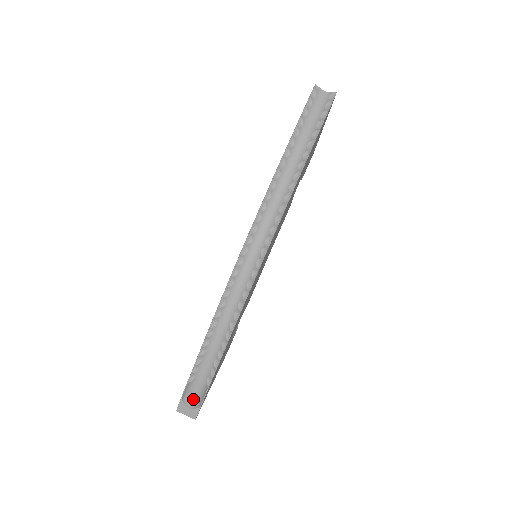
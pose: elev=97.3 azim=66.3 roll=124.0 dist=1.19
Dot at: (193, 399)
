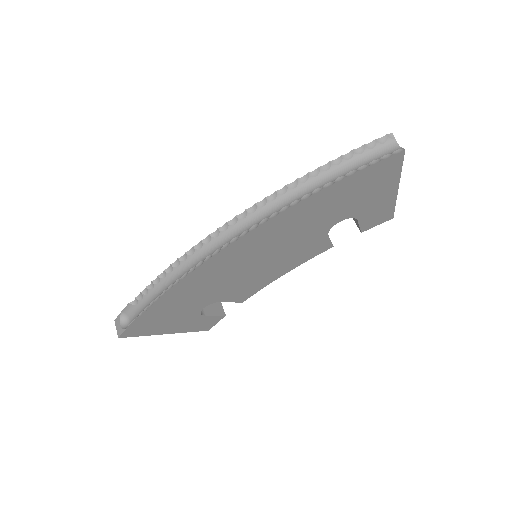
Dot at: (128, 321)
